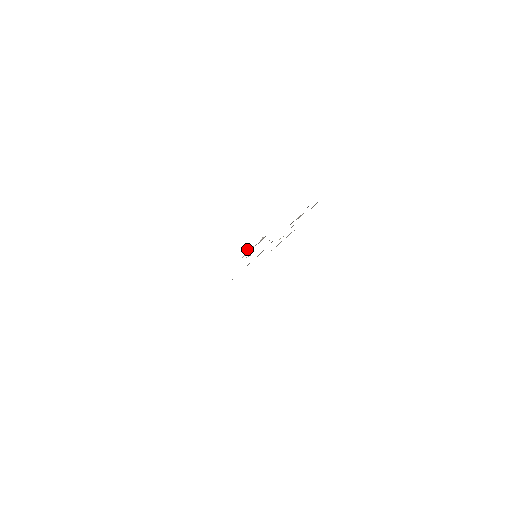
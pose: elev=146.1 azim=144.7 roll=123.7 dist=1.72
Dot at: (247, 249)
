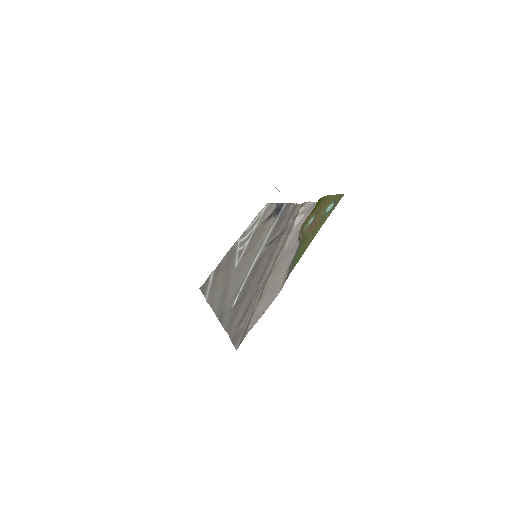
Dot at: (296, 217)
